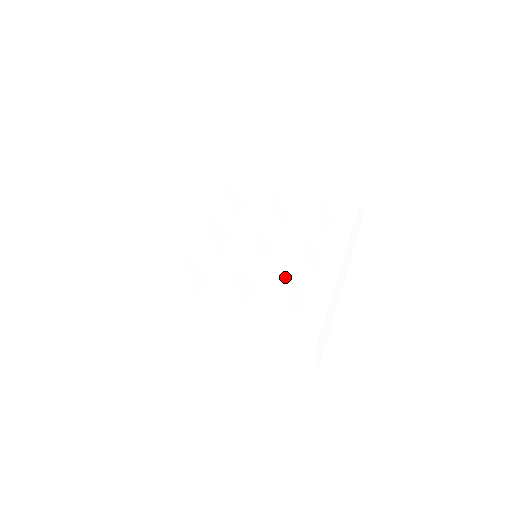
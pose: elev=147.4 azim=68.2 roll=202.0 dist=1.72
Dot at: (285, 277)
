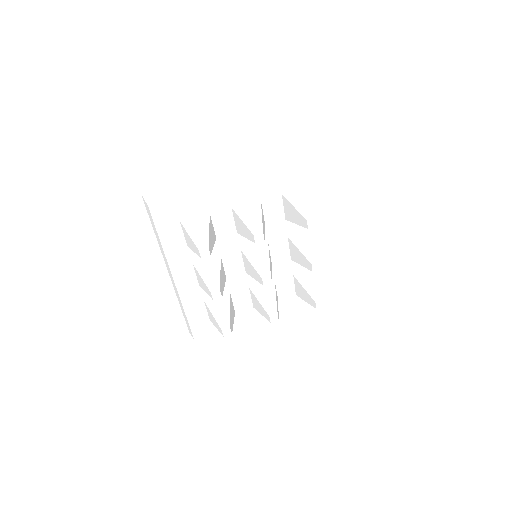
Dot at: (294, 263)
